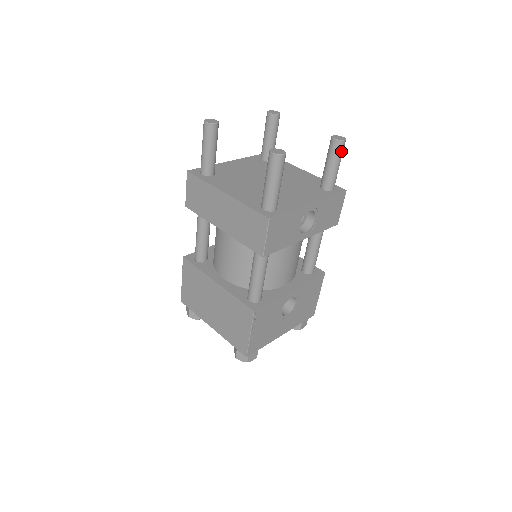
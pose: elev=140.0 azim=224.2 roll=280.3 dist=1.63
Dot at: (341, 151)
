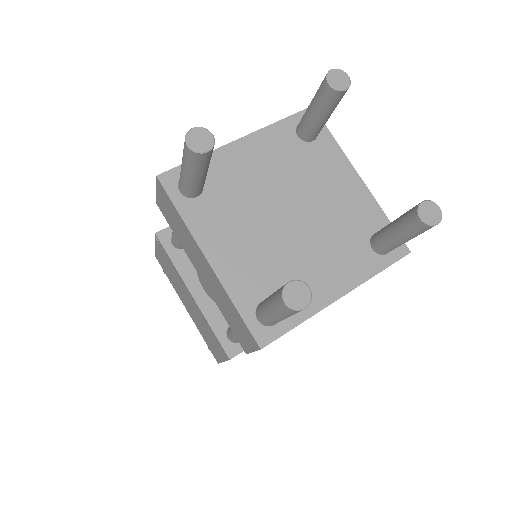
Dot at: (424, 231)
